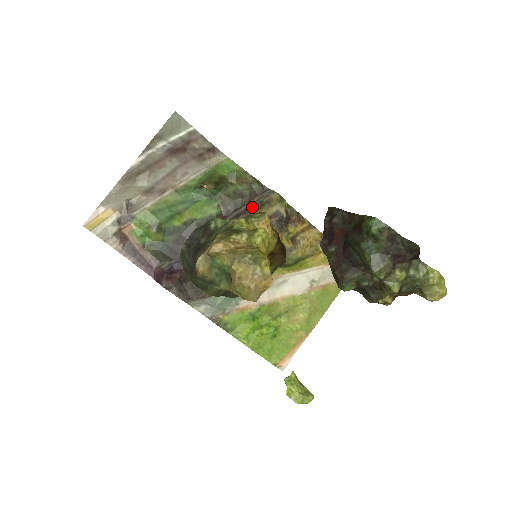
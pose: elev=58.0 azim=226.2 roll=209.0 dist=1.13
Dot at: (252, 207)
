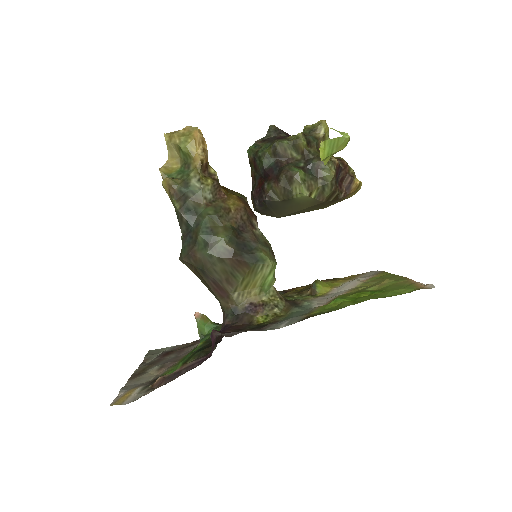
Dot at: occluded
